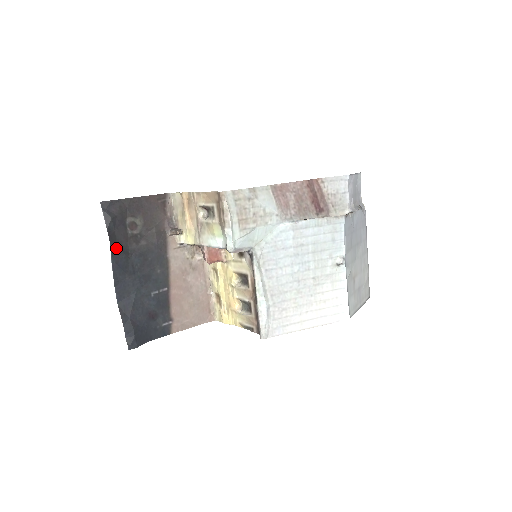
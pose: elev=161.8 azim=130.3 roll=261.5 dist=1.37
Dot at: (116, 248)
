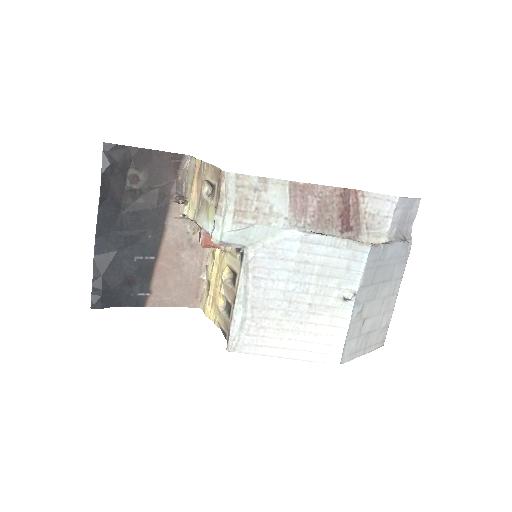
Dot at: (107, 197)
